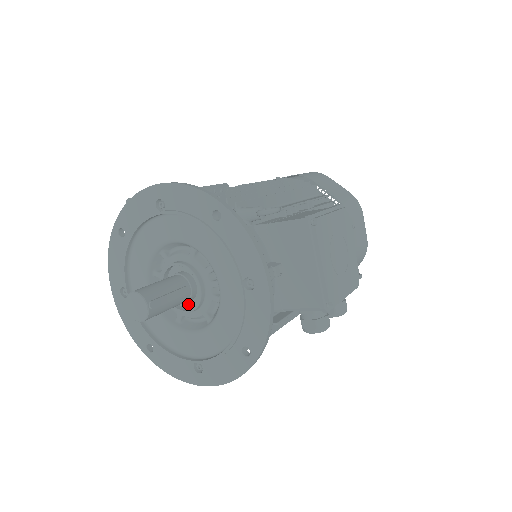
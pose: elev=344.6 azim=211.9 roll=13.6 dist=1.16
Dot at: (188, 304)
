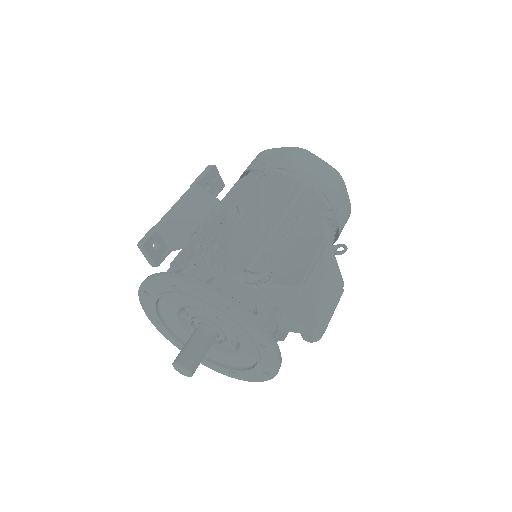
Dot at: occluded
